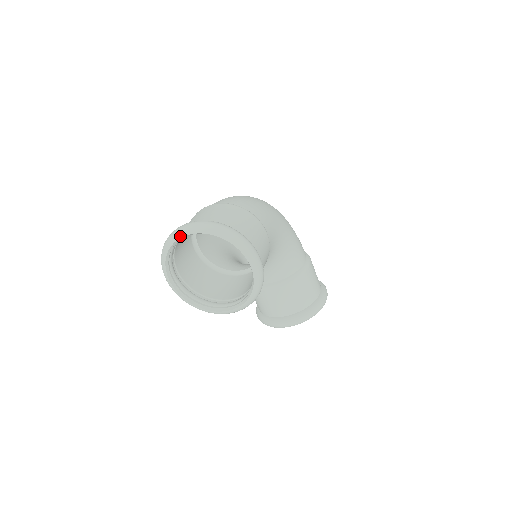
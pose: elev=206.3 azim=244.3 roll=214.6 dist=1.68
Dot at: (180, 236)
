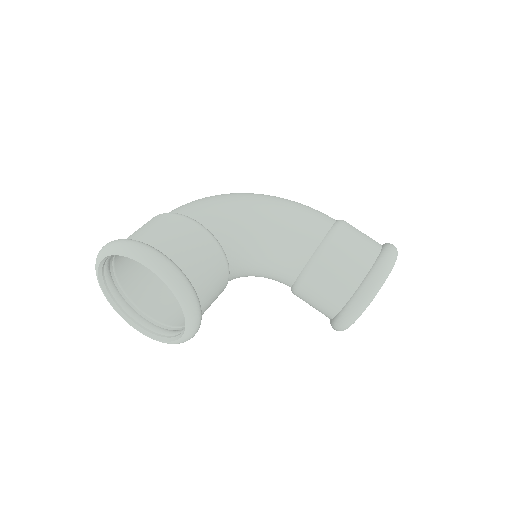
Dot at: (97, 276)
